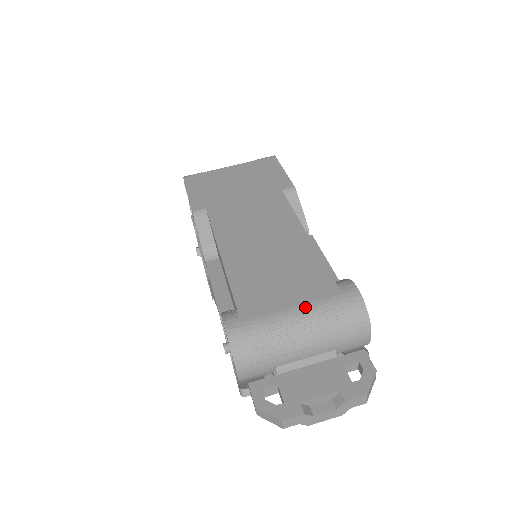
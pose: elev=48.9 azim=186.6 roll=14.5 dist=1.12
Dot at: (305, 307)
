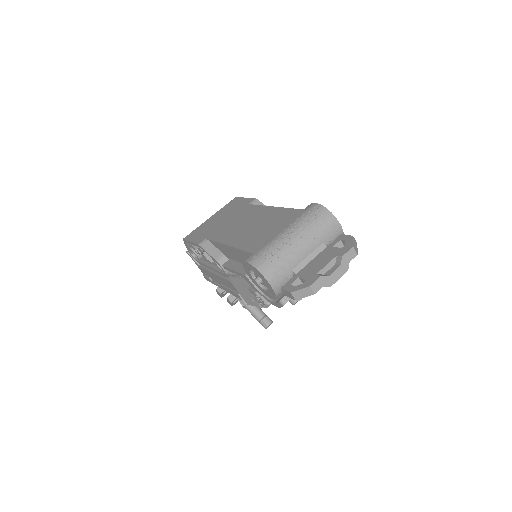
Dot at: (289, 227)
